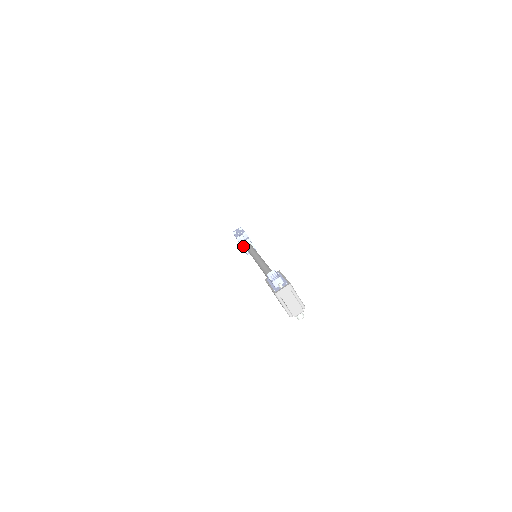
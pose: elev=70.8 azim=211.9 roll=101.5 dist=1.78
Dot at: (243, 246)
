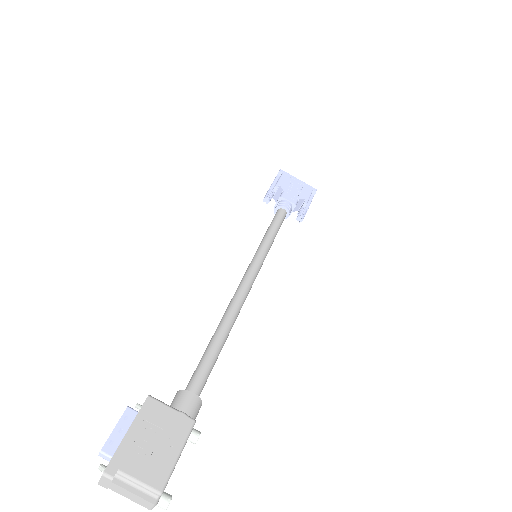
Dot at: occluded
